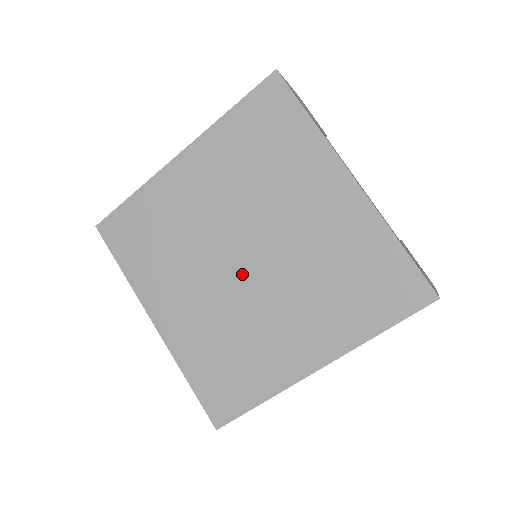
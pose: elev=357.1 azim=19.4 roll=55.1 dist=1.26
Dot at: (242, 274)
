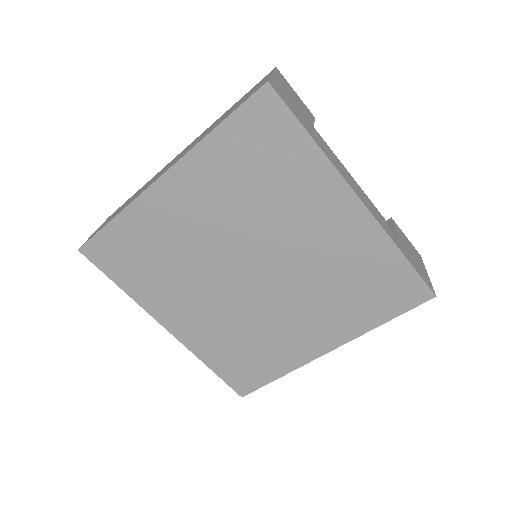
Dot at: (251, 286)
